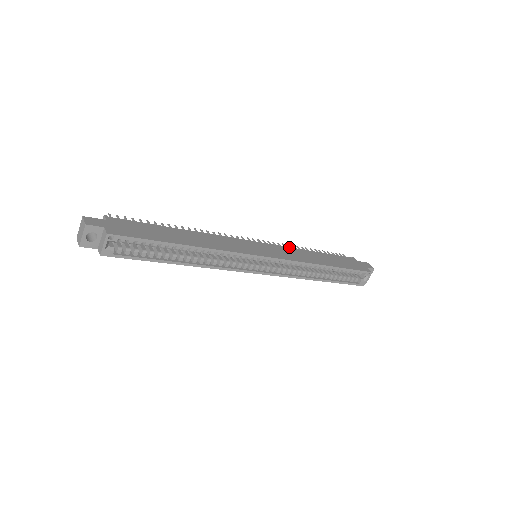
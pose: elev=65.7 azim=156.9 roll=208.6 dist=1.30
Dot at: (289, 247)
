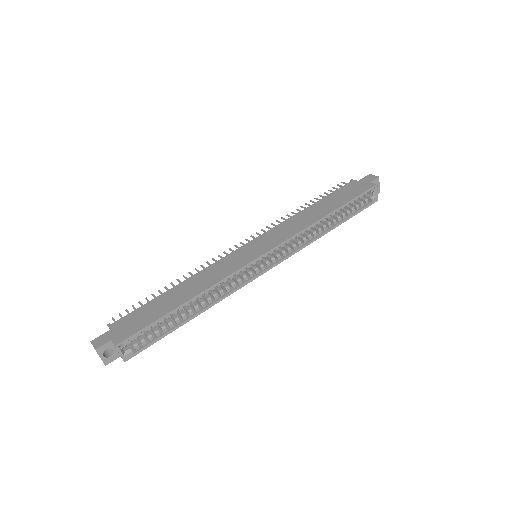
Dot at: (282, 222)
